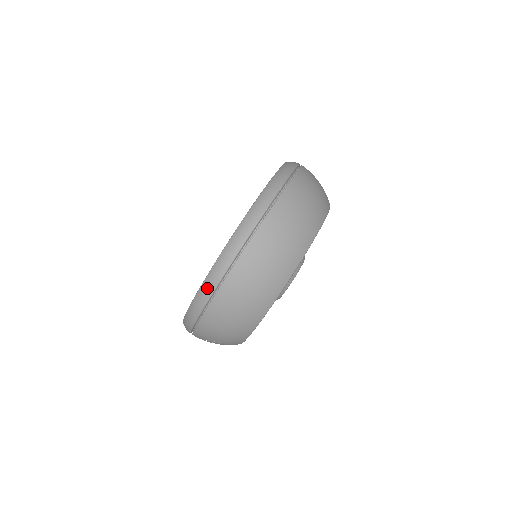
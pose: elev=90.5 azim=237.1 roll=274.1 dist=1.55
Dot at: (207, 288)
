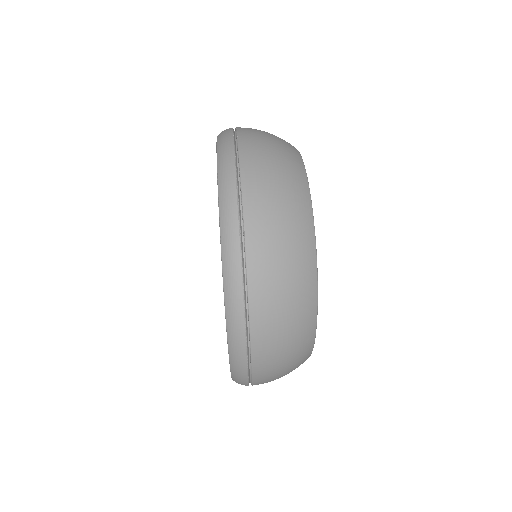
Dot at: (238, 362)
